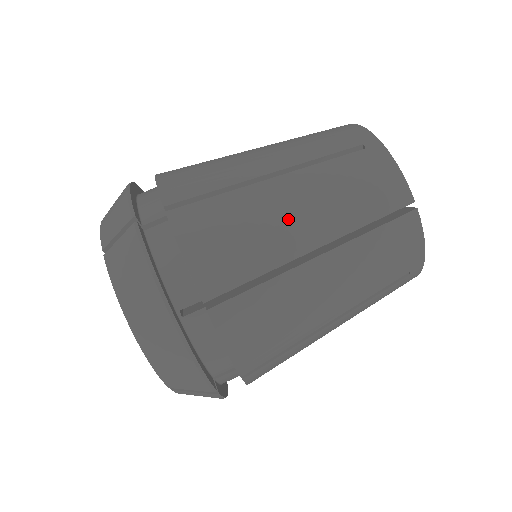
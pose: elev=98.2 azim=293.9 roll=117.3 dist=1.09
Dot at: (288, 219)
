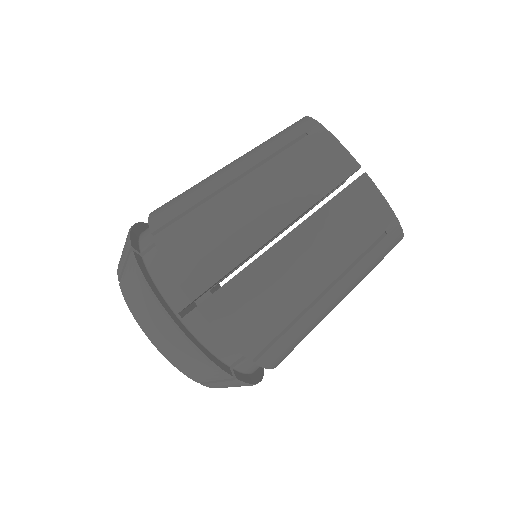
Dot at: (247, 215)
